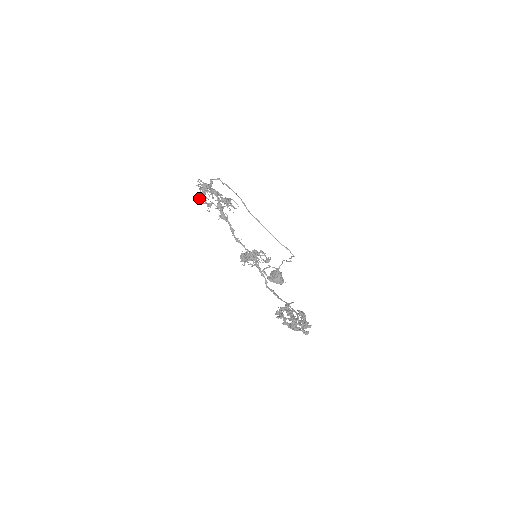
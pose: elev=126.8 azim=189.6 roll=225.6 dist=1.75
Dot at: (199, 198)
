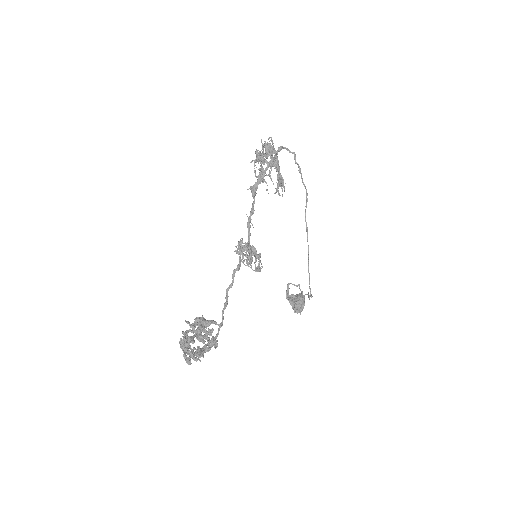
Dot at: occluded
